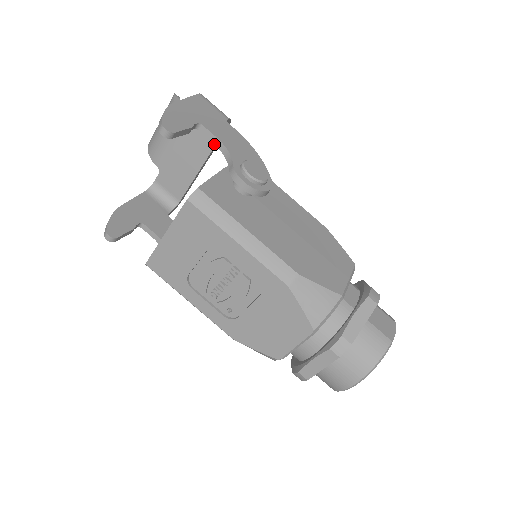
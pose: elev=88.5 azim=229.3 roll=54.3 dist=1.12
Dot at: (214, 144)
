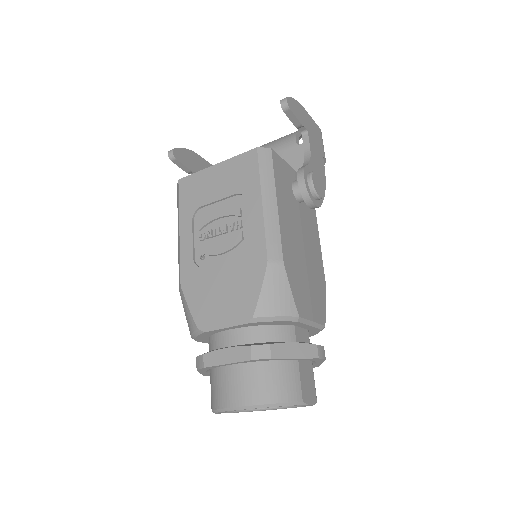
Dot at: (304, 151)
